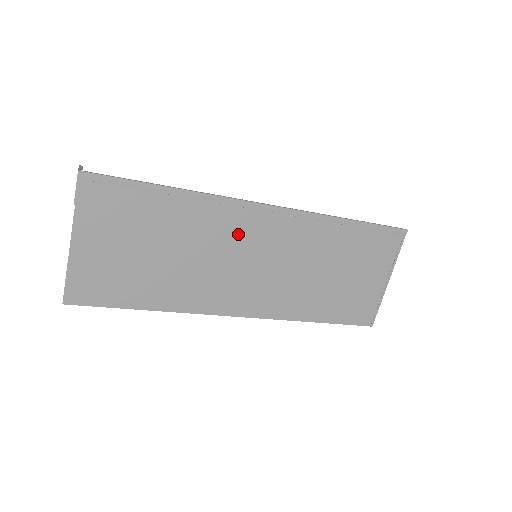
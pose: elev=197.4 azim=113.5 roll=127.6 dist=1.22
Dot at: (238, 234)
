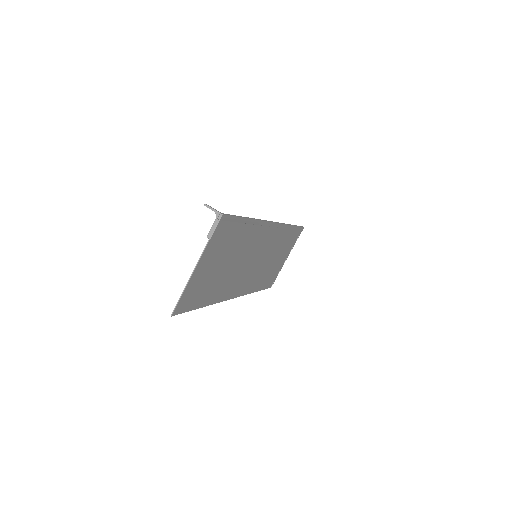
Dot at: (257, 244)
